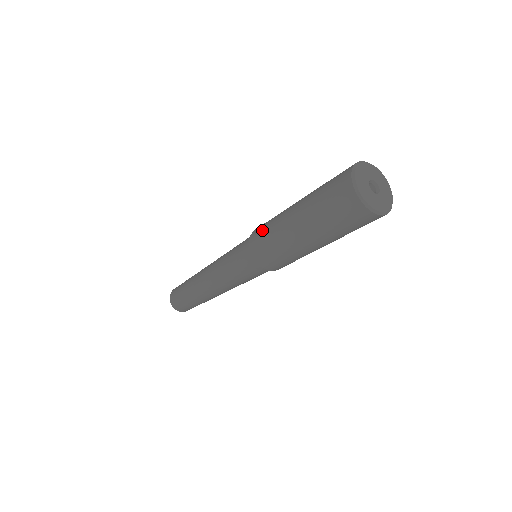
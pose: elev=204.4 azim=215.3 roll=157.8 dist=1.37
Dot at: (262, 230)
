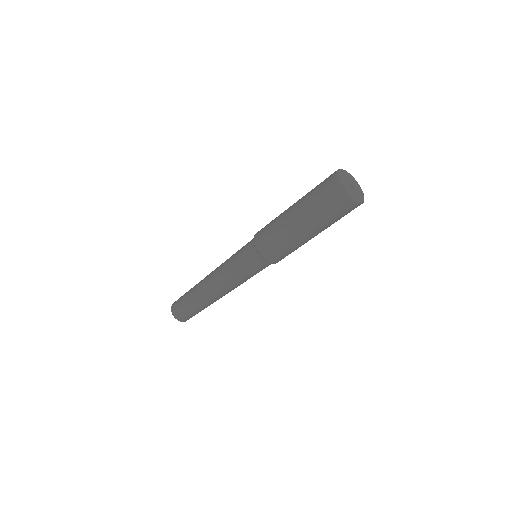
Dot at: (267, 225)
